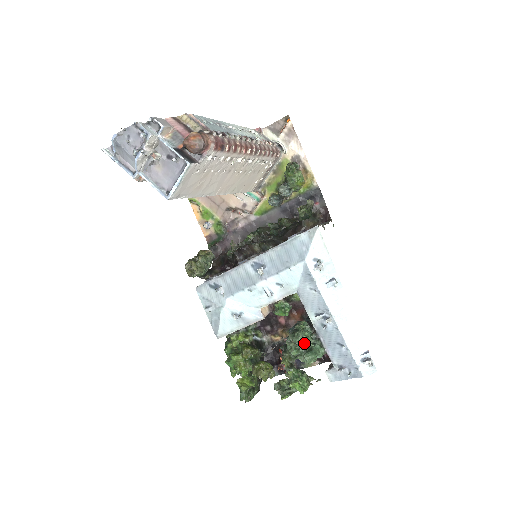
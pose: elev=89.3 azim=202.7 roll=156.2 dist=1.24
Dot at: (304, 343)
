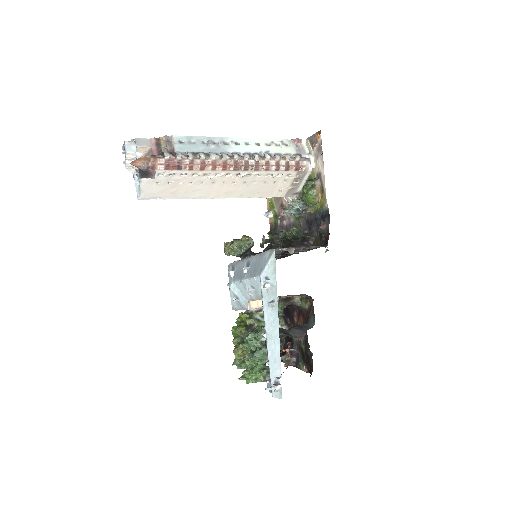
Dot at: (248, 344)
